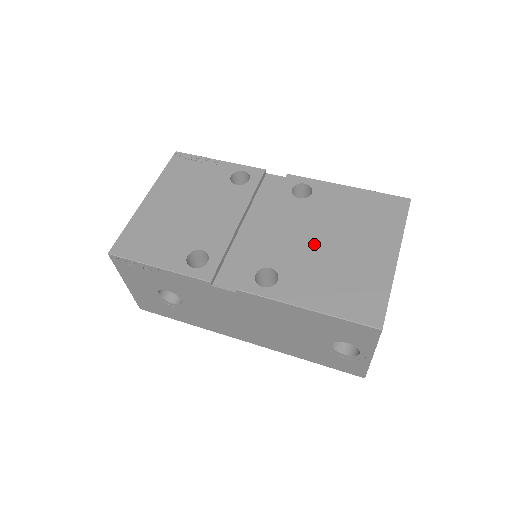
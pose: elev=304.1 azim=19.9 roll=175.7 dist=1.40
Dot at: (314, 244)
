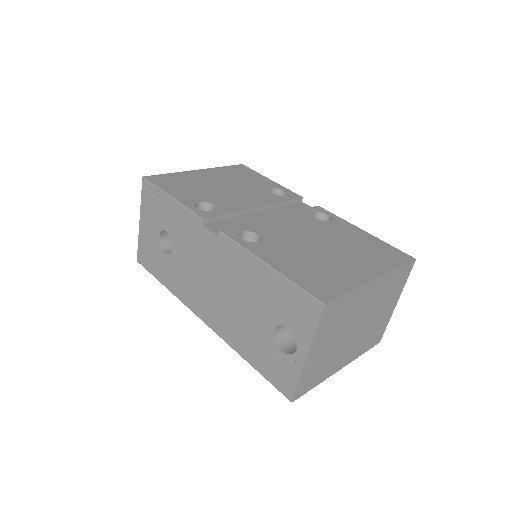
Dot at: (307, 241)
